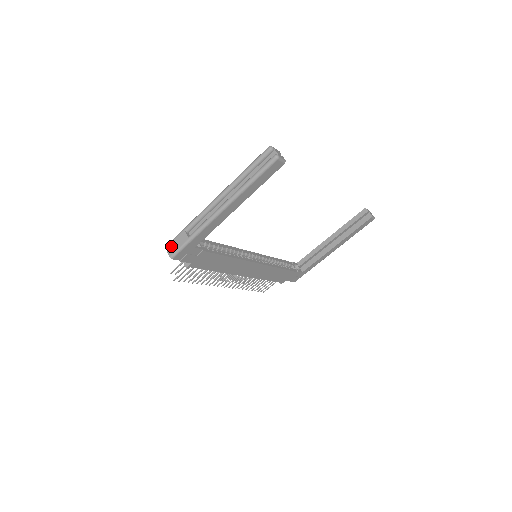
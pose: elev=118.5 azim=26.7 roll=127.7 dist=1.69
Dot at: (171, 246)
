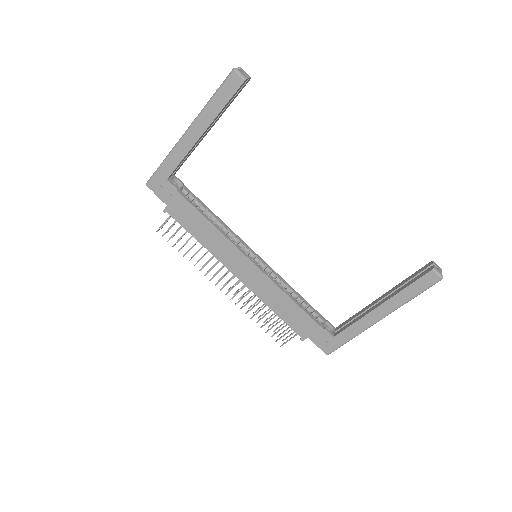
Dot at: occluded
